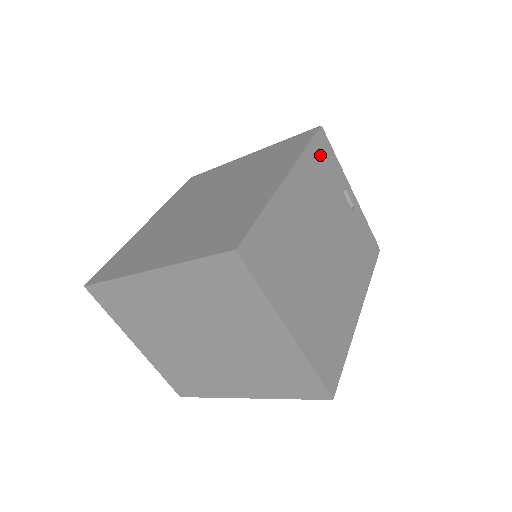
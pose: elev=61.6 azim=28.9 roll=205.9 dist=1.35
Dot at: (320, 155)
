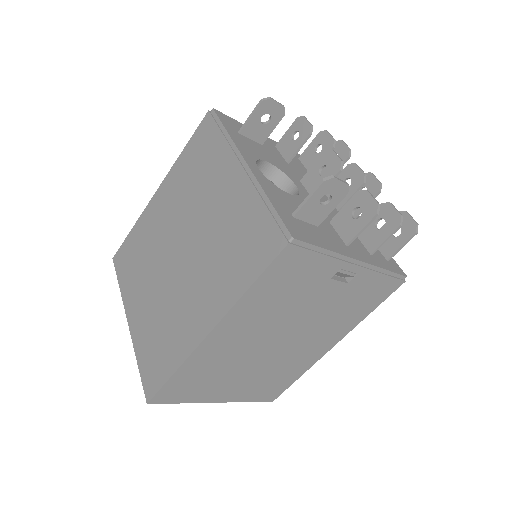
Dot at: (281, 276)
